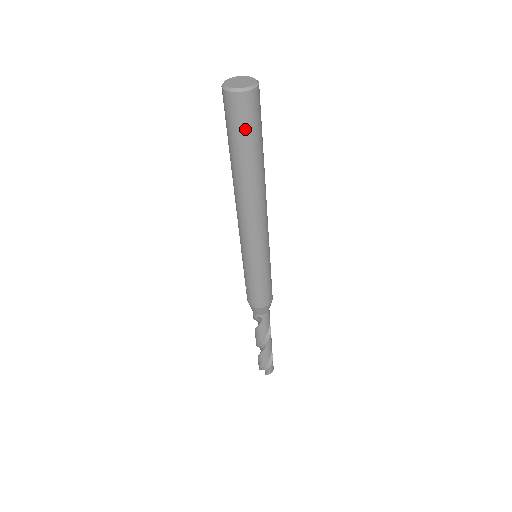
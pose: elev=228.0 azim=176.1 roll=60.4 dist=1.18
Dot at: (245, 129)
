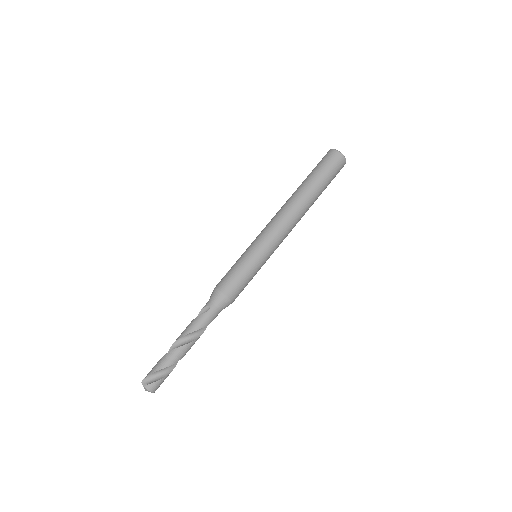
Dot at: (326, 168)
